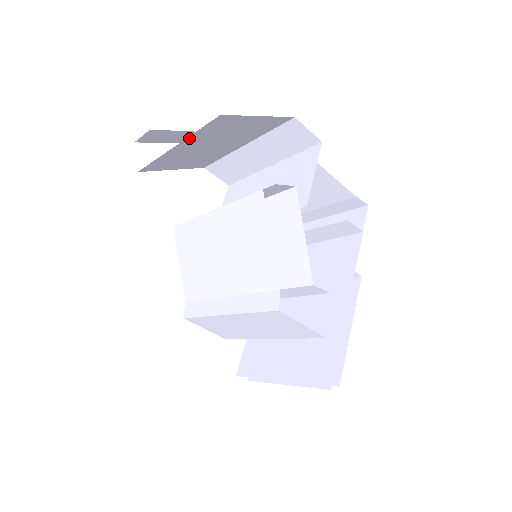
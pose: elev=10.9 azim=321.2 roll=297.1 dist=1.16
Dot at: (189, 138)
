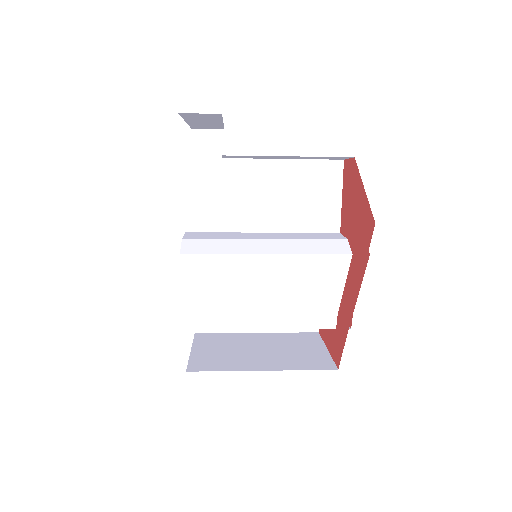
Dot at: occluded
